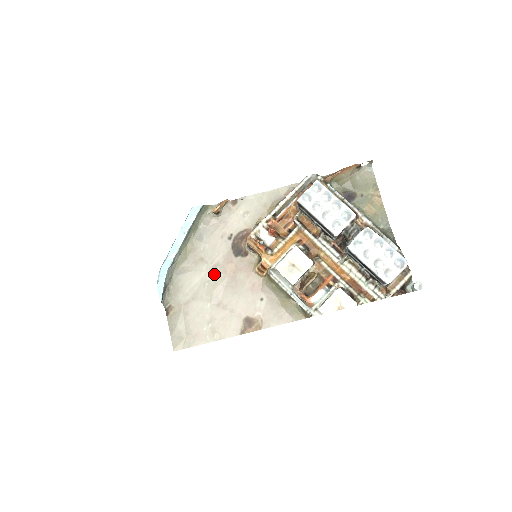
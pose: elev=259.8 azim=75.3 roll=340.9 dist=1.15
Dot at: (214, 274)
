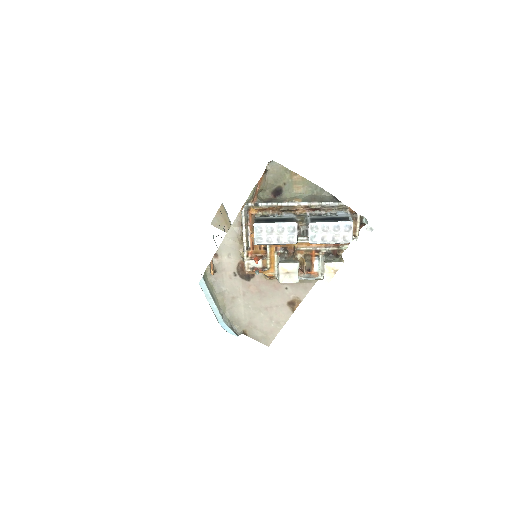
Dot at: (248, 299)
